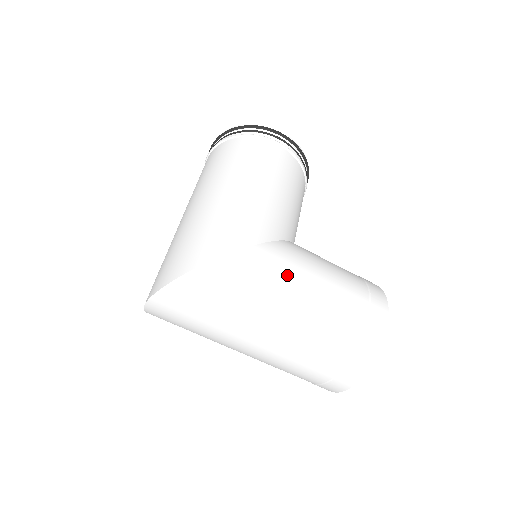
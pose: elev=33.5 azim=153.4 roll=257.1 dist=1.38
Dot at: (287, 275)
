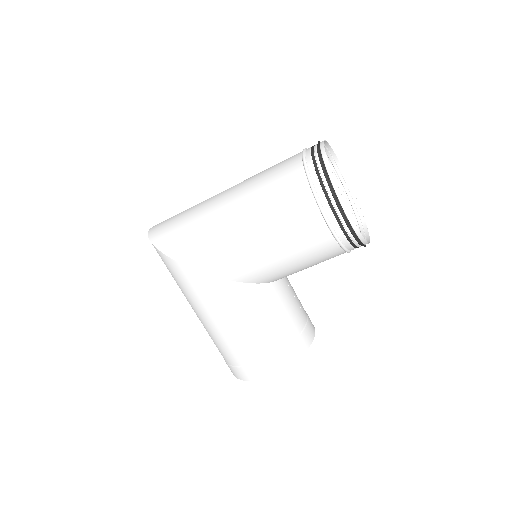
Dot at: (211, 304)
